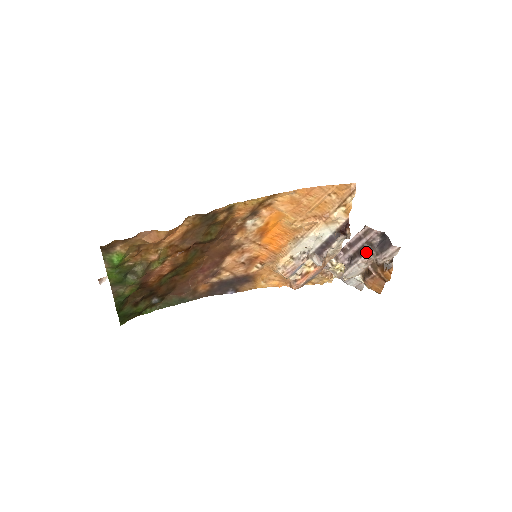
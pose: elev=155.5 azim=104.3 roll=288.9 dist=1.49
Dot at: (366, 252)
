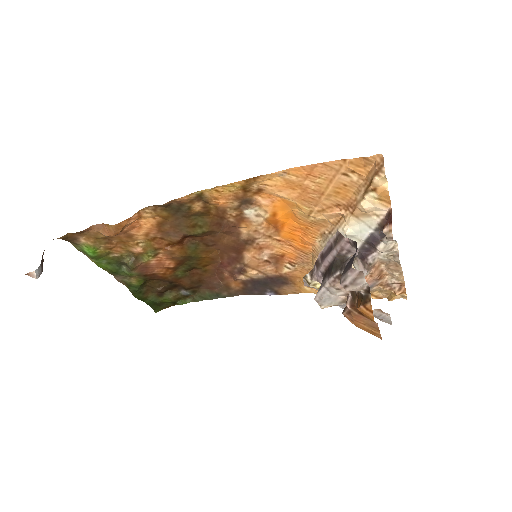
Dot at: (336, 271)
